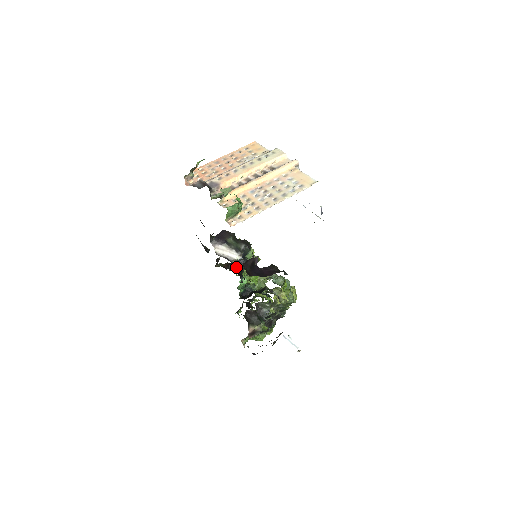
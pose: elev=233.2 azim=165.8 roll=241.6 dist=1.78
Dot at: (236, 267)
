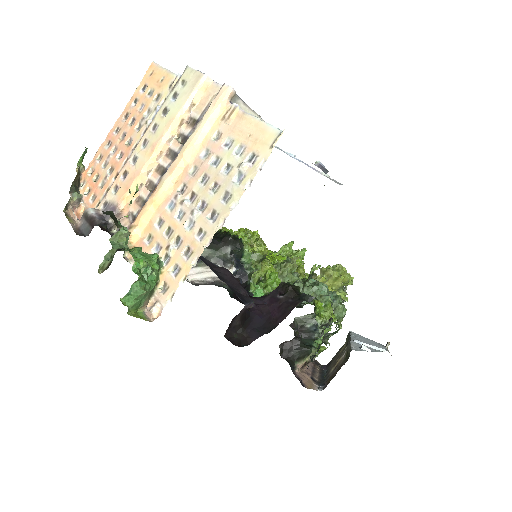
Dot at: occluded
